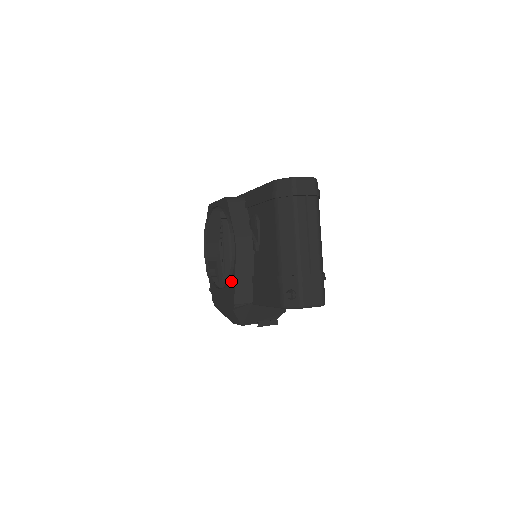
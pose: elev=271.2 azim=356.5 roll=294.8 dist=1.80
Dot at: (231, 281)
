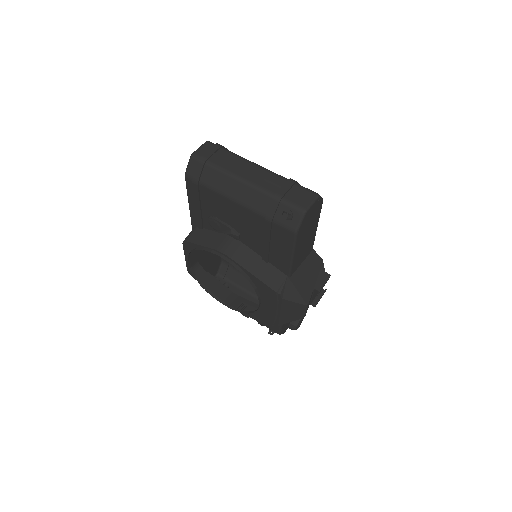
Dot at: (254, 282)
